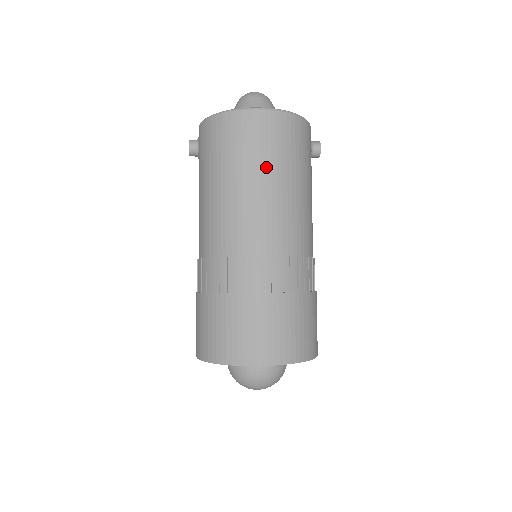
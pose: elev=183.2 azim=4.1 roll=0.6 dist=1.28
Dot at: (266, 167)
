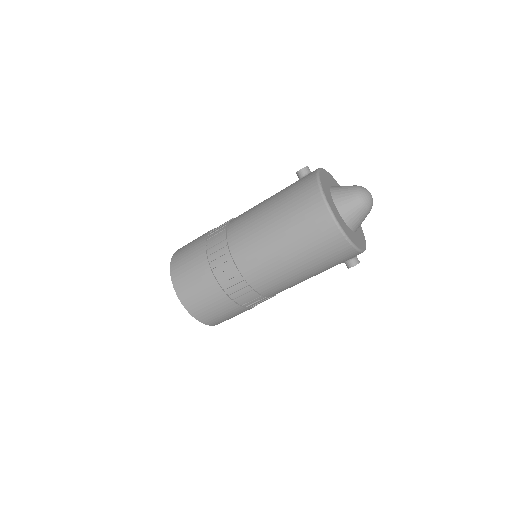
Dot at: (294, 242)
